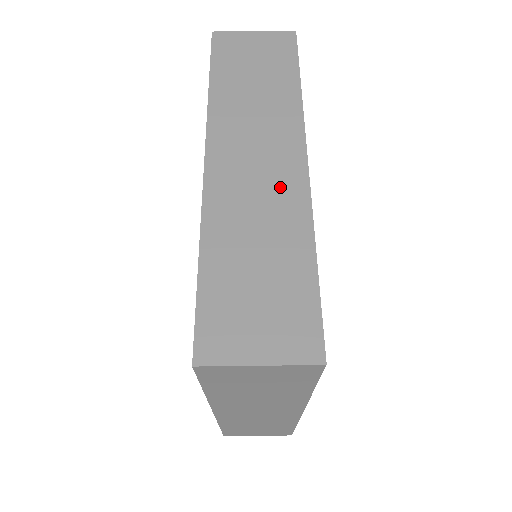
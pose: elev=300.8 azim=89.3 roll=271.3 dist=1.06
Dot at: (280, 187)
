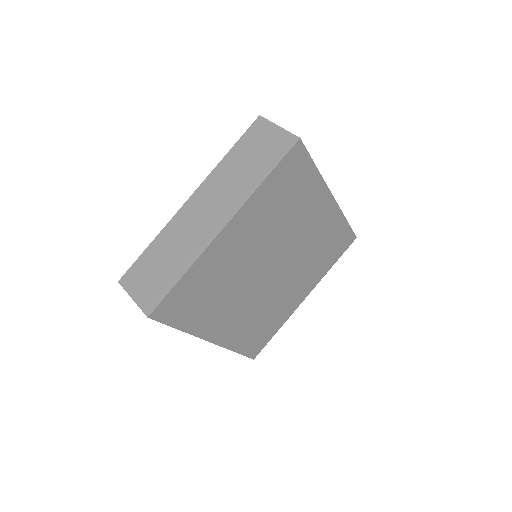
Dot at: occluded
